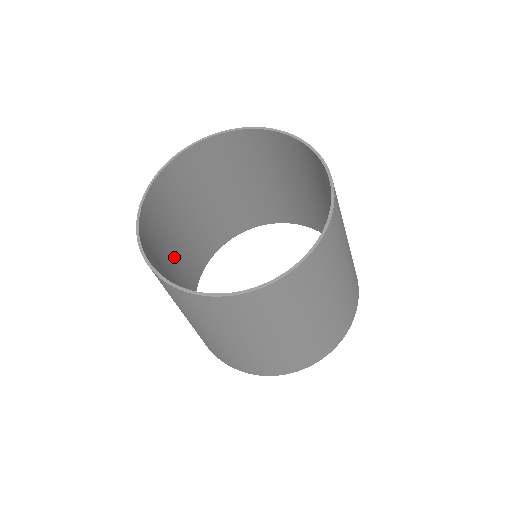
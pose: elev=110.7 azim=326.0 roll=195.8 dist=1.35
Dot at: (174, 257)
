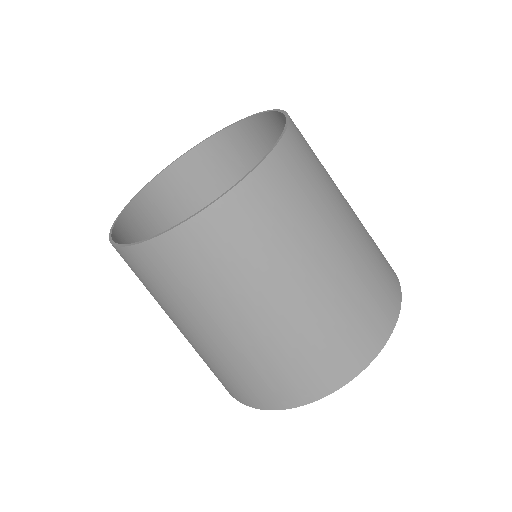
Dot at: occluded
